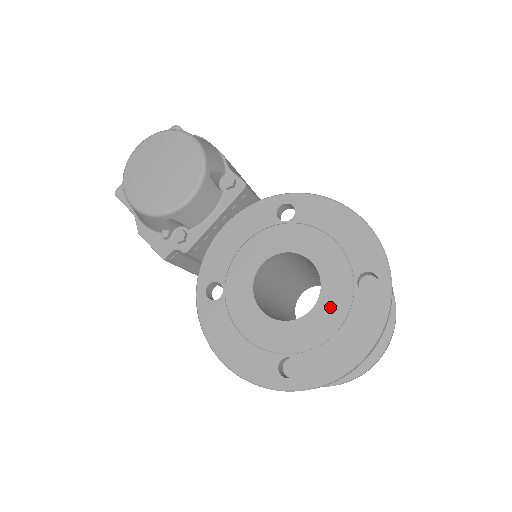
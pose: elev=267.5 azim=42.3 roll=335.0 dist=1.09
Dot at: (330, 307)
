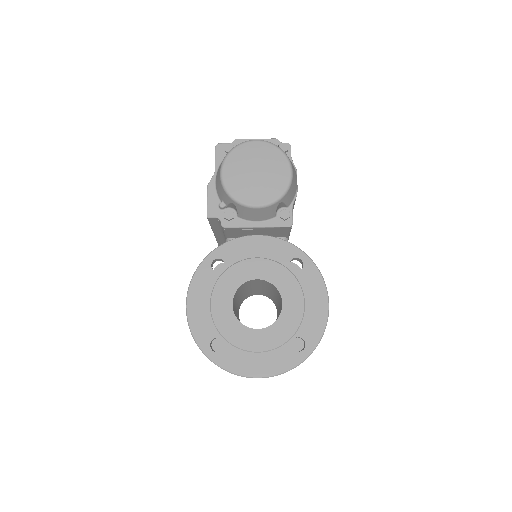
Dot at: (268, 338)
